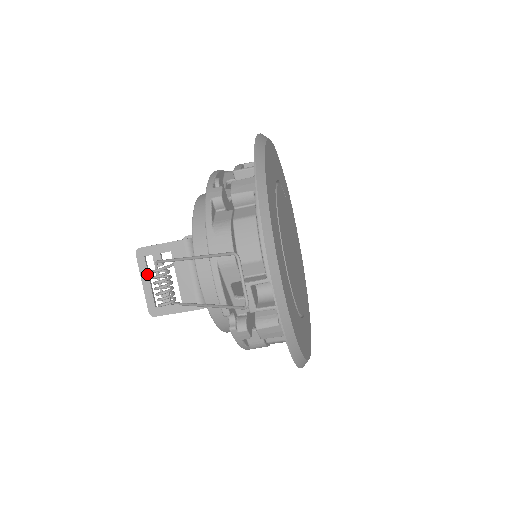
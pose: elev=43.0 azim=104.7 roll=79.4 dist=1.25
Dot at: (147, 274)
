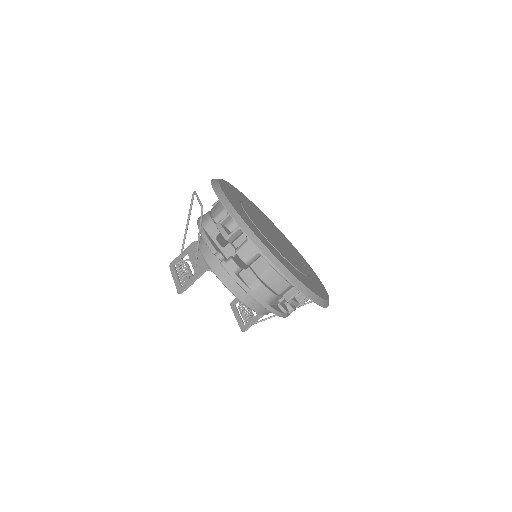
Dot at: (176, 273)
